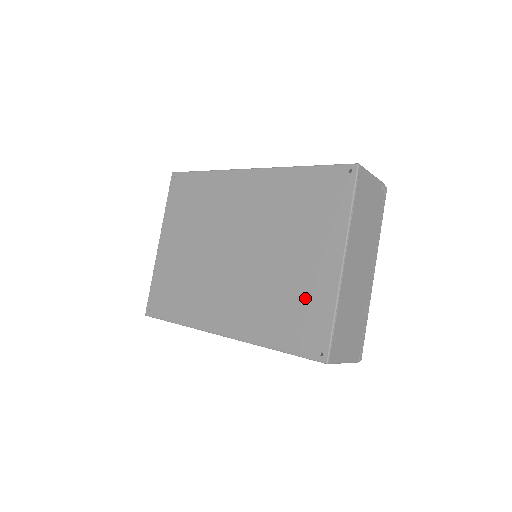
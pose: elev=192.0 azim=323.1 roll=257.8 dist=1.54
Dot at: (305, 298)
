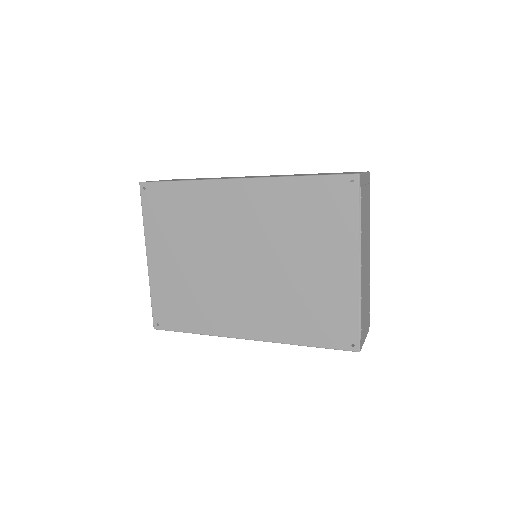
Dot at: (328, 301)
